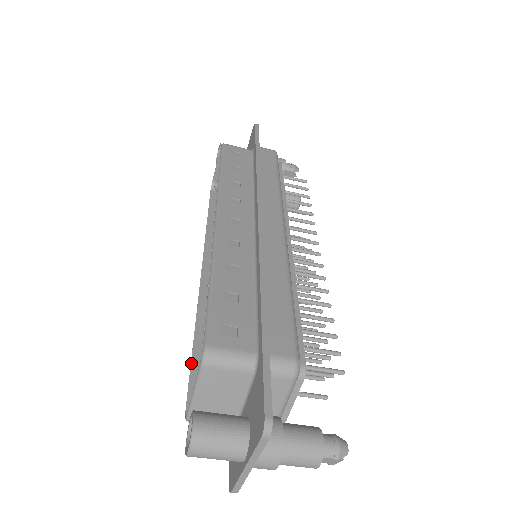
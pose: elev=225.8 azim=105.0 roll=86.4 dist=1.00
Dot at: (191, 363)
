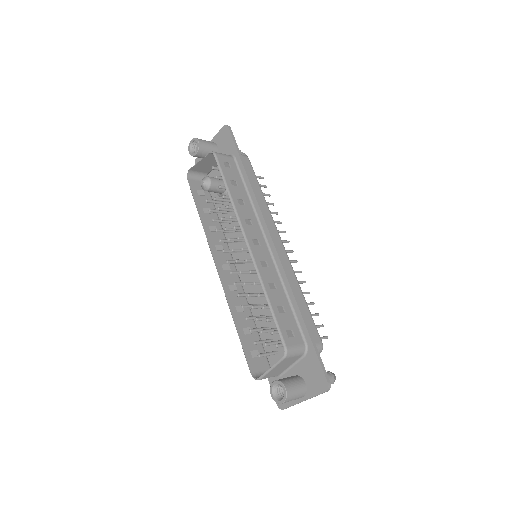
Dot at: (241, 342)
